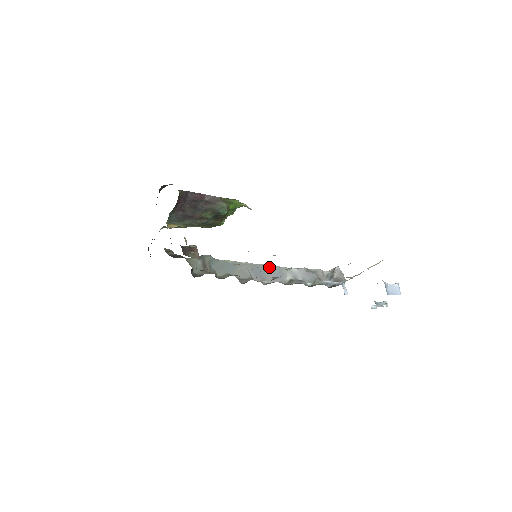
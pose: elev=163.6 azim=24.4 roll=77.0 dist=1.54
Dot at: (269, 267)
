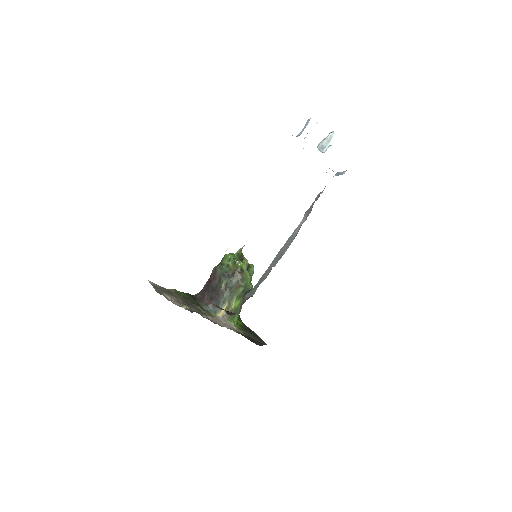
Dot at: (283, 247)
